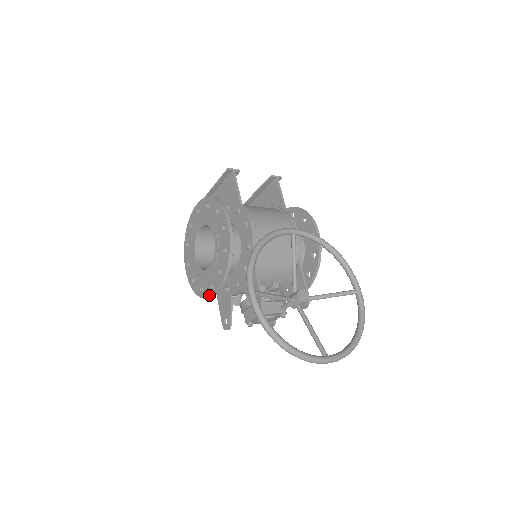
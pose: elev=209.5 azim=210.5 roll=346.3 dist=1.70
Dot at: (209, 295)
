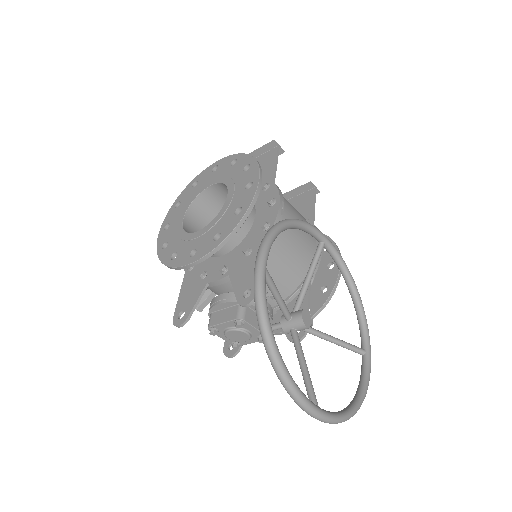
Dot at: (183, 263)
